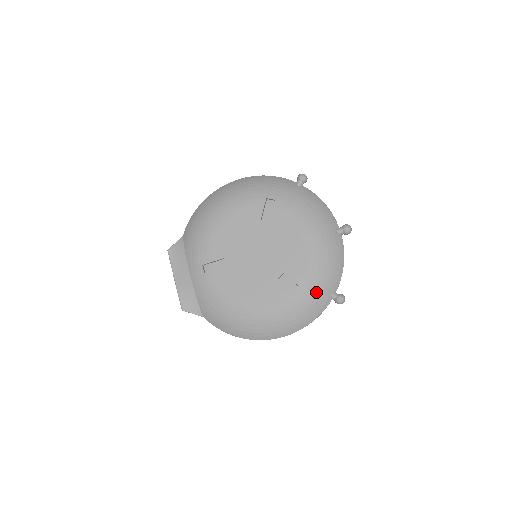
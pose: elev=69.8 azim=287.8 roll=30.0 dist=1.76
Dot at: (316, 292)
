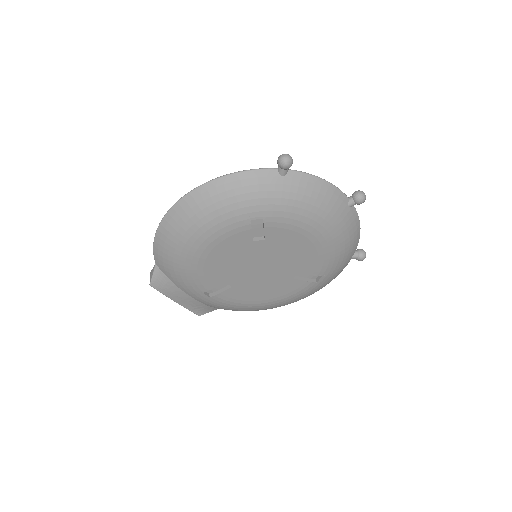
Dot at: (337, 270)
